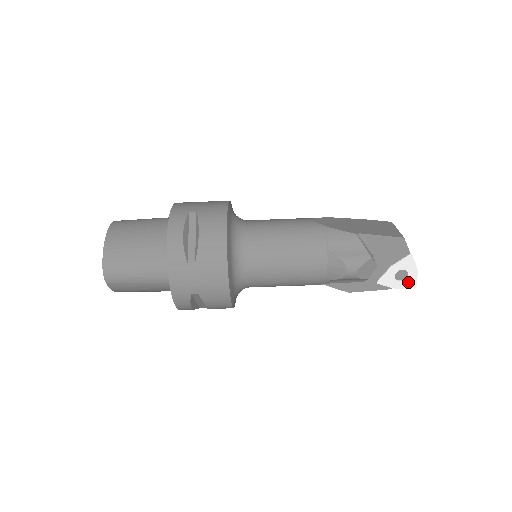
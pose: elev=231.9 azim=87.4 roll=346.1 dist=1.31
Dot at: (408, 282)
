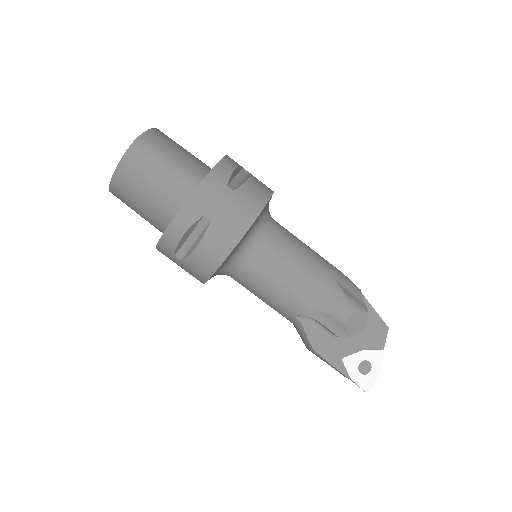
Dot at: (365, 381)
